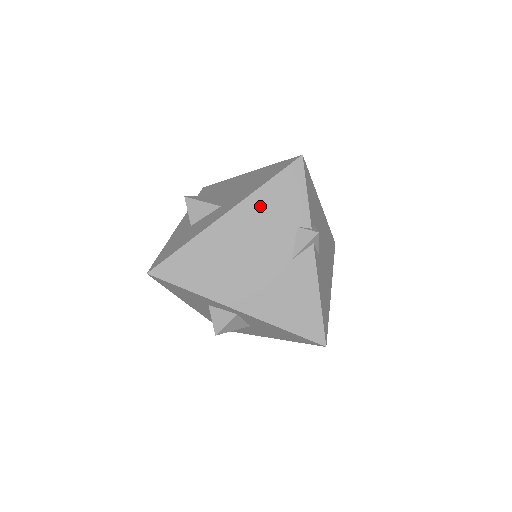
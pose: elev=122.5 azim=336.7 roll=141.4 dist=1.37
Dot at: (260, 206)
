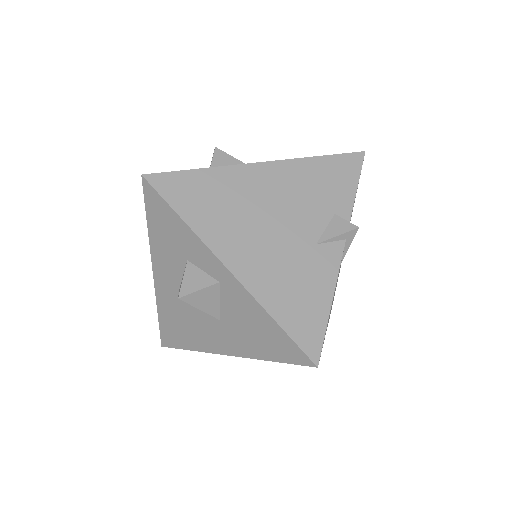
Dot at: (303, 174)
